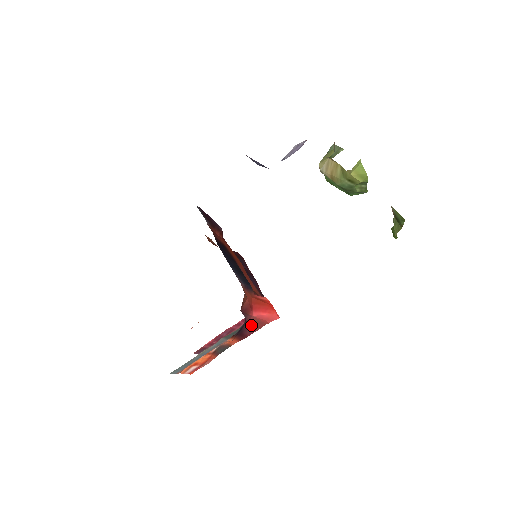
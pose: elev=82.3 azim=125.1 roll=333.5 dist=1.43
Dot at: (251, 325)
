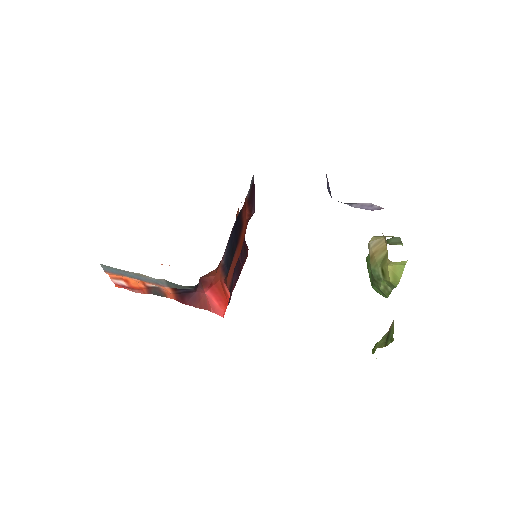
Dot at: (197, 298)
